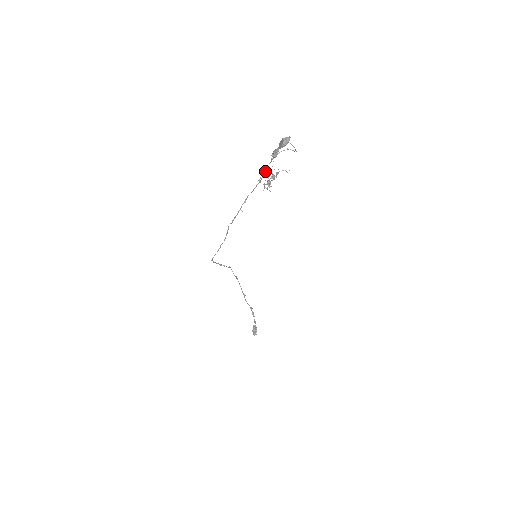
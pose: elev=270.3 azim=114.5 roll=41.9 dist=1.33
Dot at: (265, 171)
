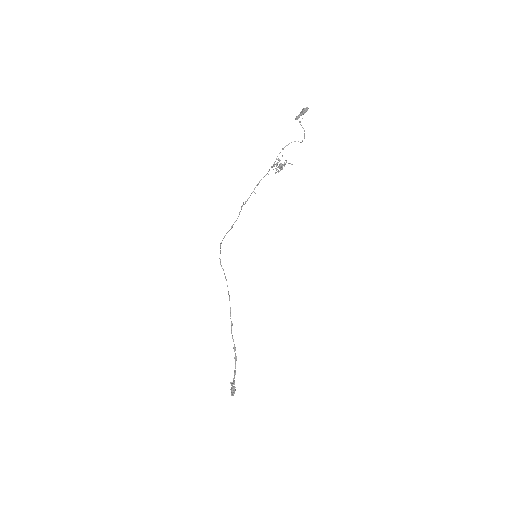
Dot at: (276, 159)
